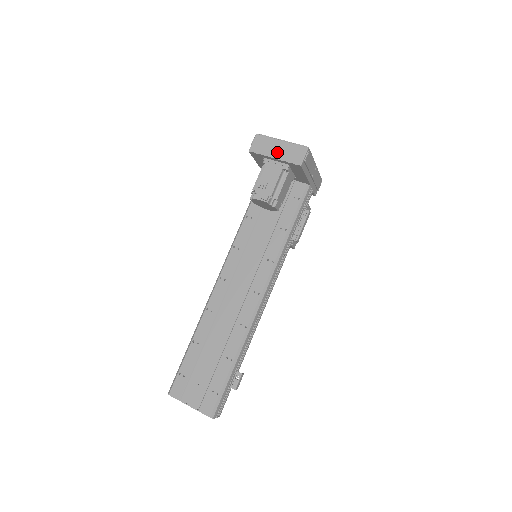
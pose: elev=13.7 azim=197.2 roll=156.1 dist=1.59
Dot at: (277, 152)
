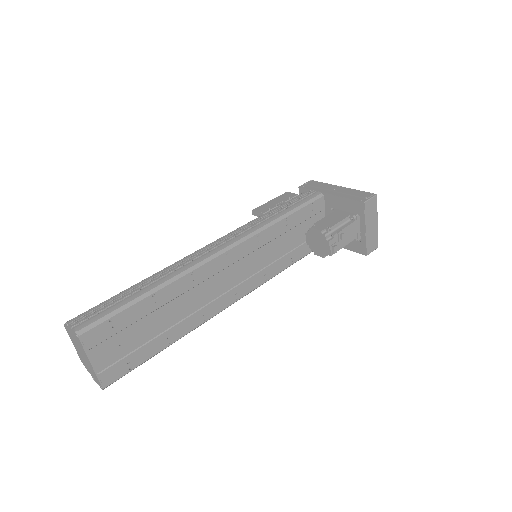
Dot at: (370, 228)
